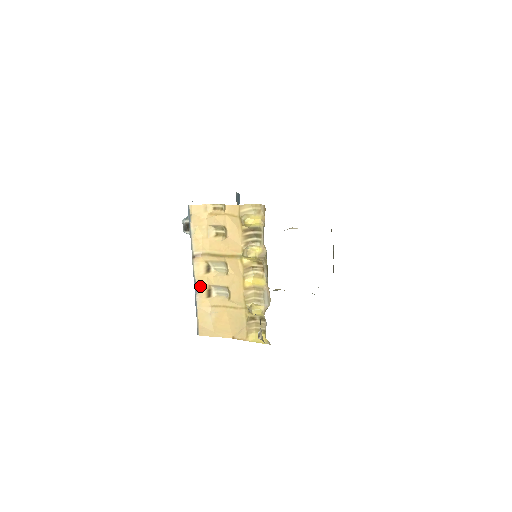
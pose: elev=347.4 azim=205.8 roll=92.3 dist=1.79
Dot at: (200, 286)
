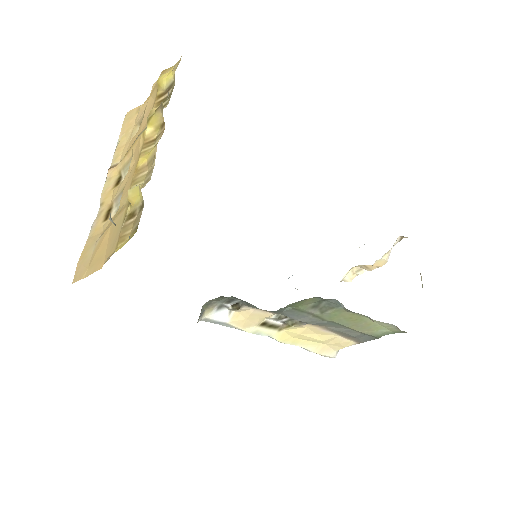
Dot at: (102, 208)
